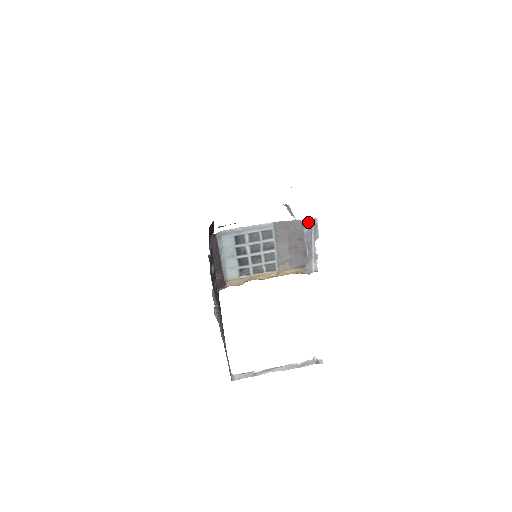
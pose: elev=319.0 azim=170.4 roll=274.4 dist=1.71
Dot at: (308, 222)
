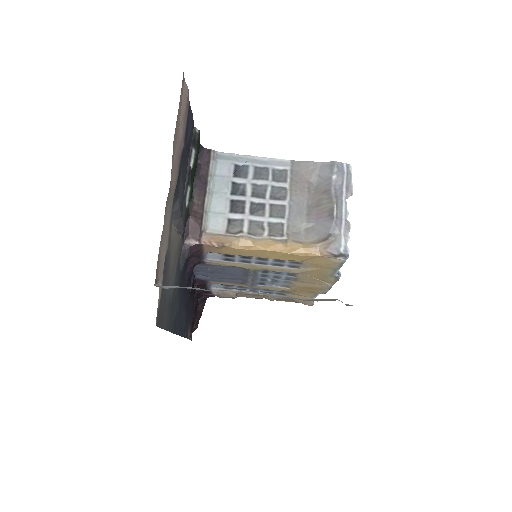
Dot at: (338, 166)
